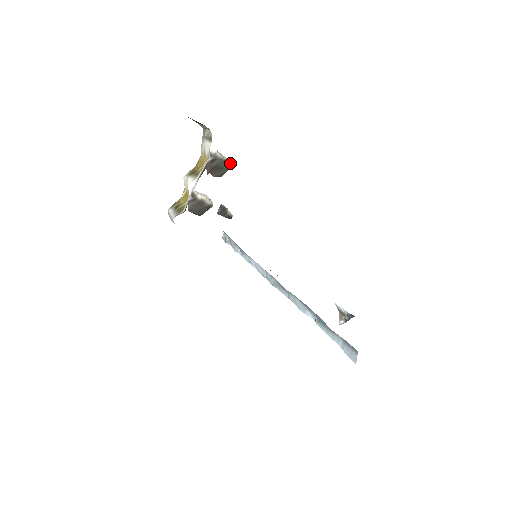
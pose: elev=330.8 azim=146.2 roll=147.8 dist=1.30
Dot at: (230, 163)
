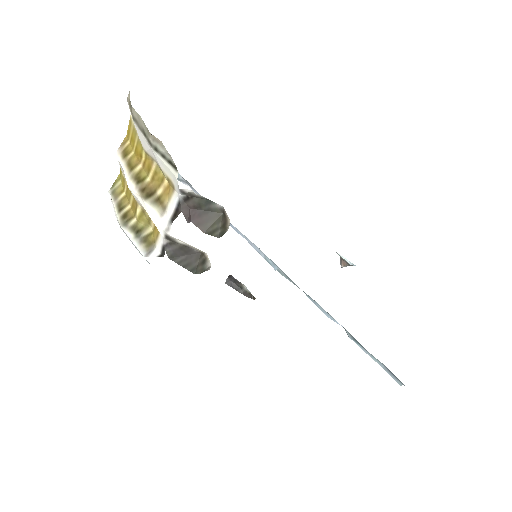
Dot at: (219, 206)
